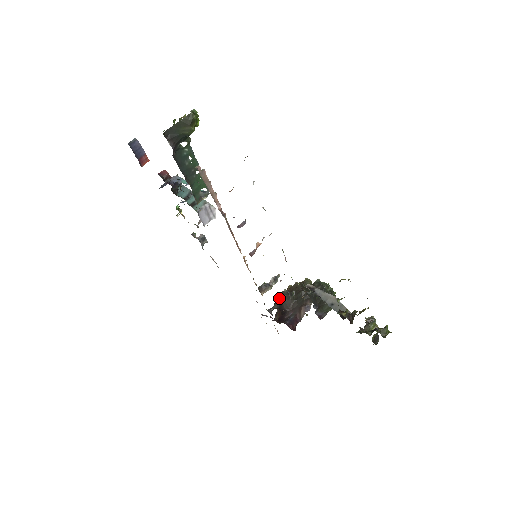
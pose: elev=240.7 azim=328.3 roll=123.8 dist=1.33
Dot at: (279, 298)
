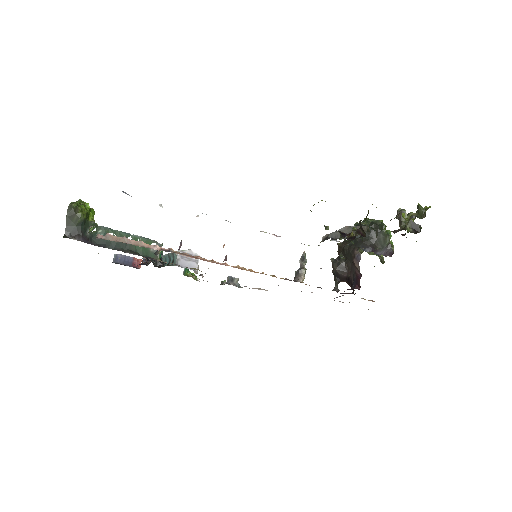
Dot at: occluded
